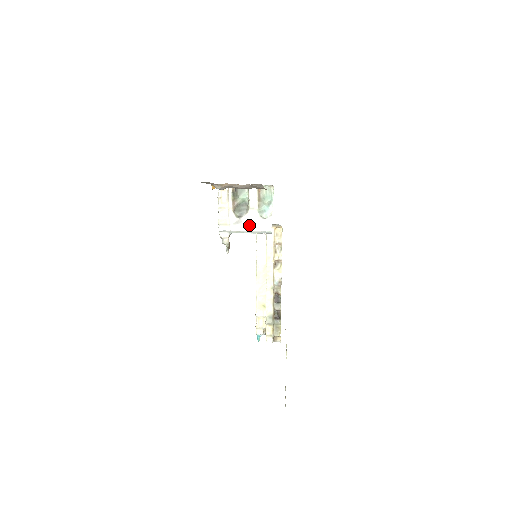
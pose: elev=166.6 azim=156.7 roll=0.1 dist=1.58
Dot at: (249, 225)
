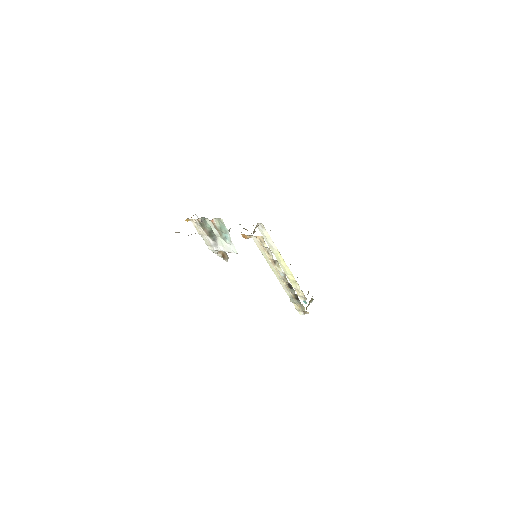
Dot at: (223, 247)
